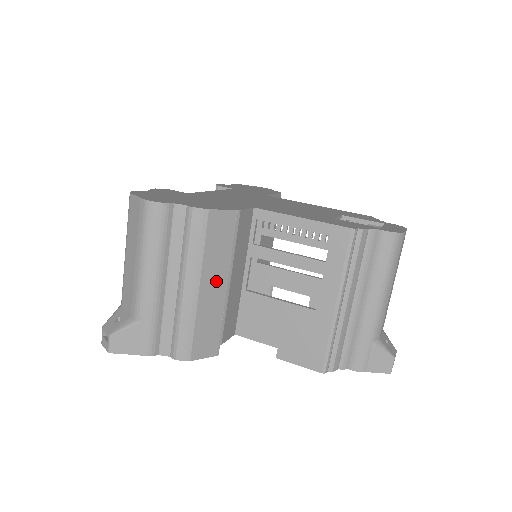
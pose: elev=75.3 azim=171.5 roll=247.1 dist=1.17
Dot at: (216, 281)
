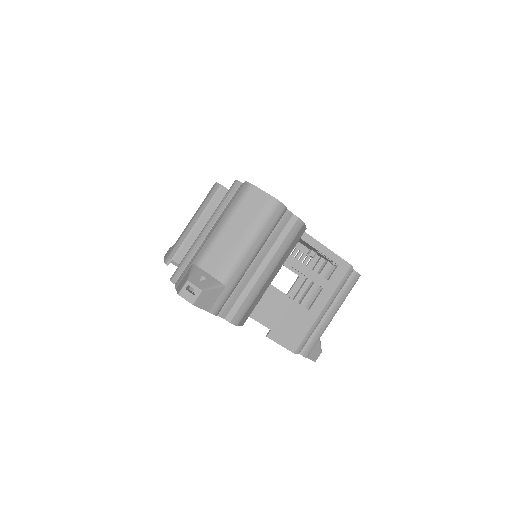
Dot at: (276, 272)
